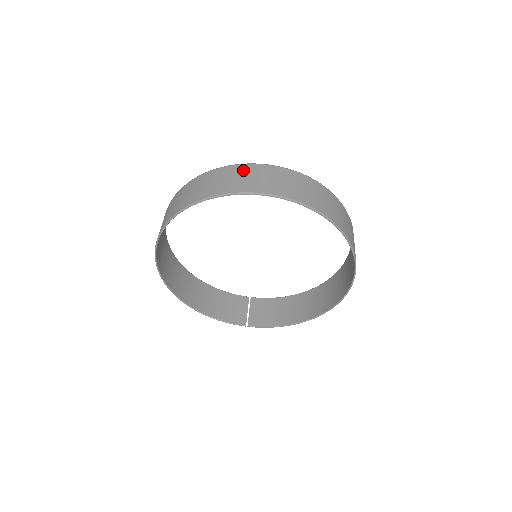
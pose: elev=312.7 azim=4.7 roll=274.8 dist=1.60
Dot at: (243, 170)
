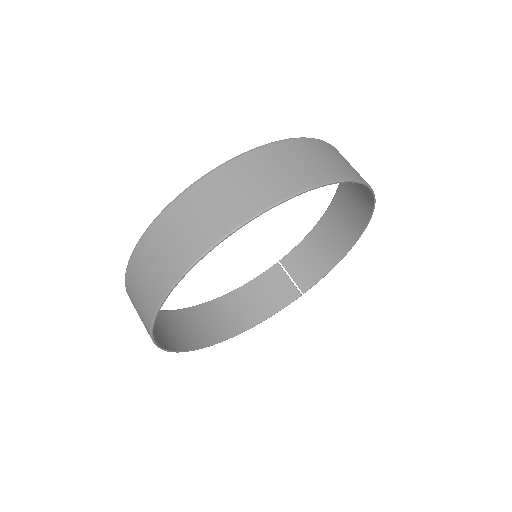
Dot at: (163, 229)
